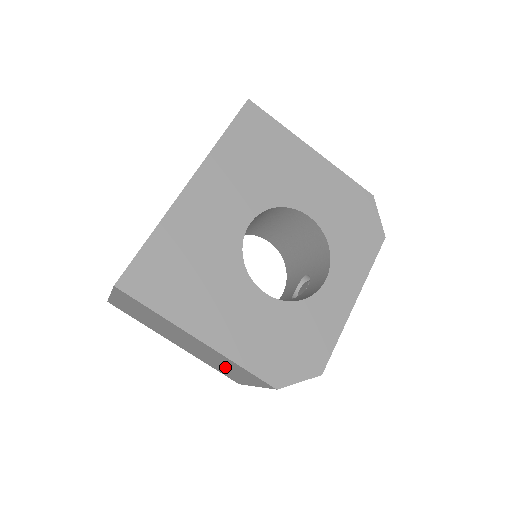
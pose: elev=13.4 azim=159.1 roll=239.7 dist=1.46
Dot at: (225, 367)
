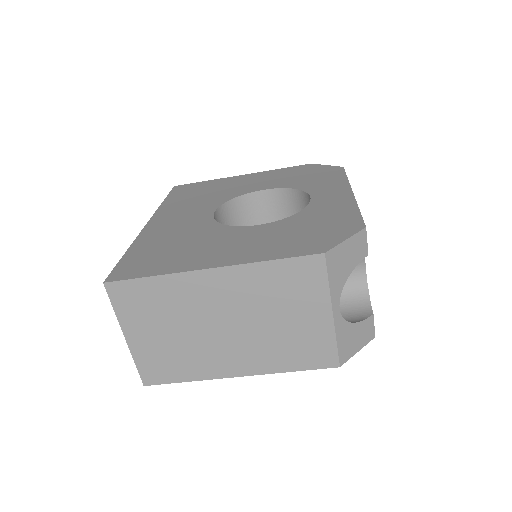
Dot at: (284, 320)
